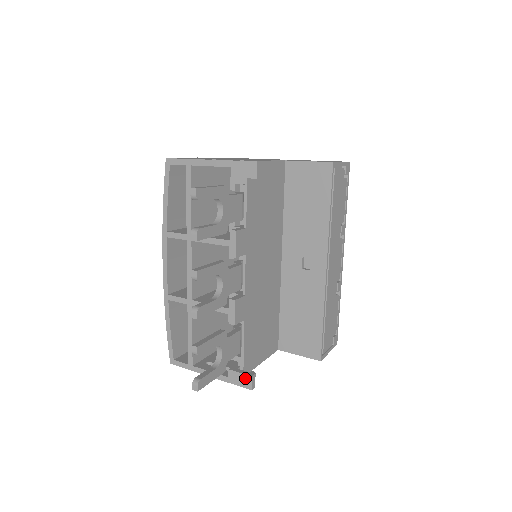
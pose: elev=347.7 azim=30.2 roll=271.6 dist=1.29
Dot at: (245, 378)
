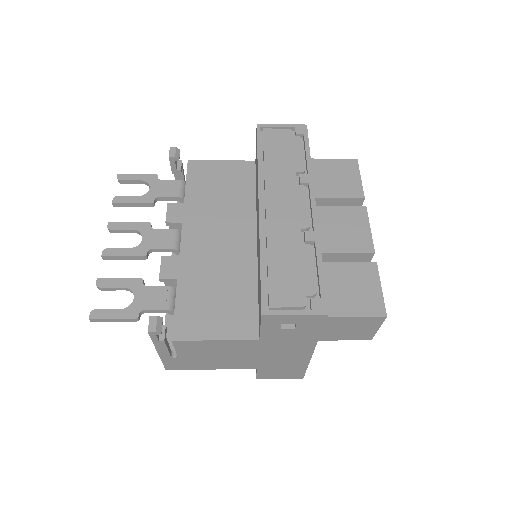
Dot at: occluded
